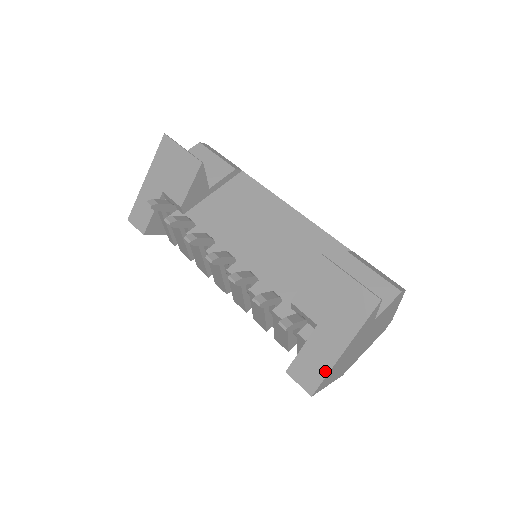
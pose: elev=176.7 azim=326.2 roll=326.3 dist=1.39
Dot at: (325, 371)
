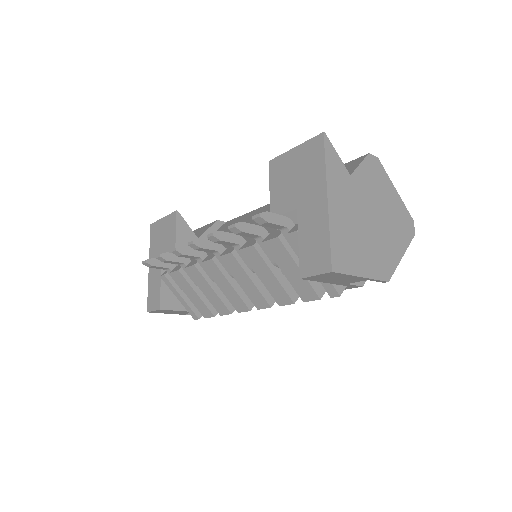
Dot at: (326, 235)
